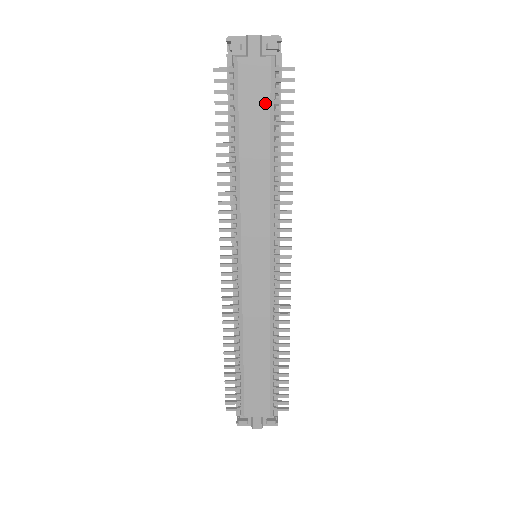
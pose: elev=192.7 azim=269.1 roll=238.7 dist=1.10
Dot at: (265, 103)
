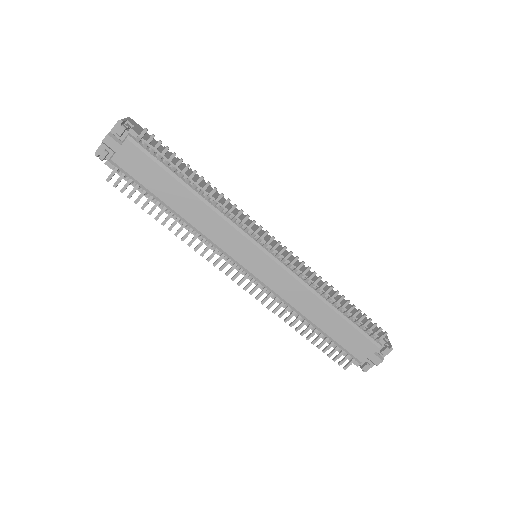
Dot at: (154, 167)
